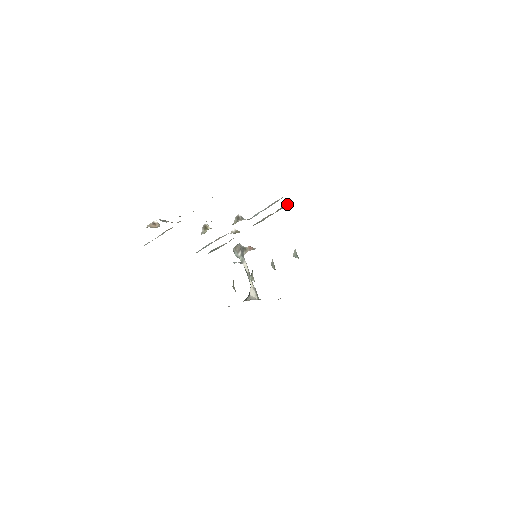
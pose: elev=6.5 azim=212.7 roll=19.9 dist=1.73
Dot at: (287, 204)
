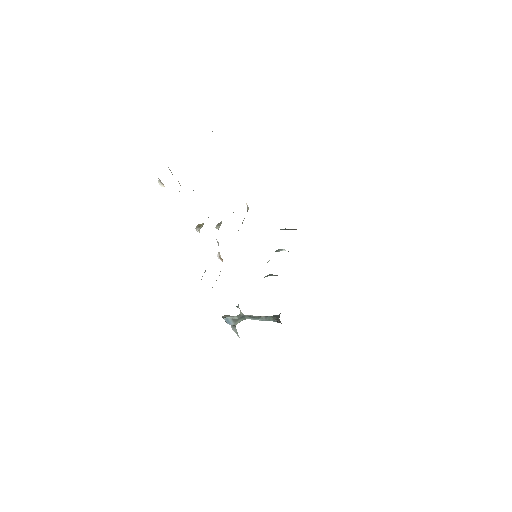
Dot at: occluded
